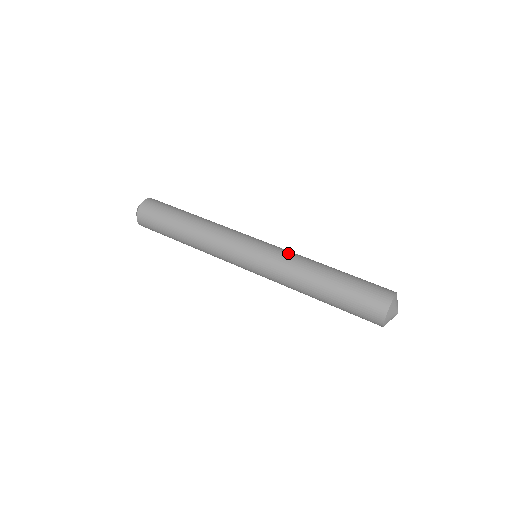
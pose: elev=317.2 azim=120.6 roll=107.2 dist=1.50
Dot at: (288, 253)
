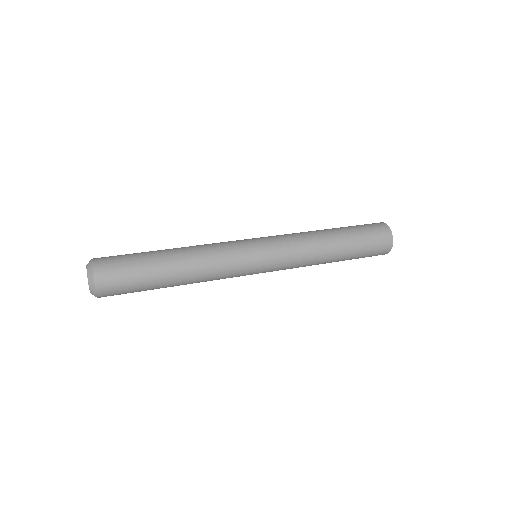
Dot at: (291, 237)
